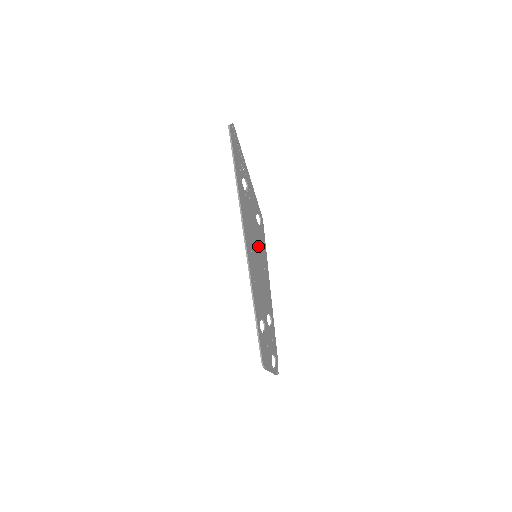
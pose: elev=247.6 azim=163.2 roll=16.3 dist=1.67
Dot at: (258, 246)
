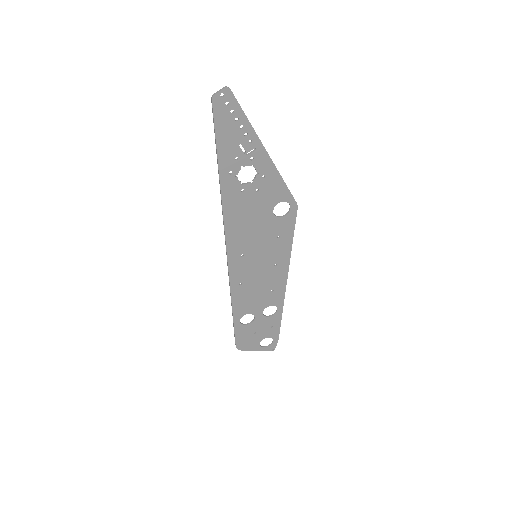
Dot at: (266, 244)
